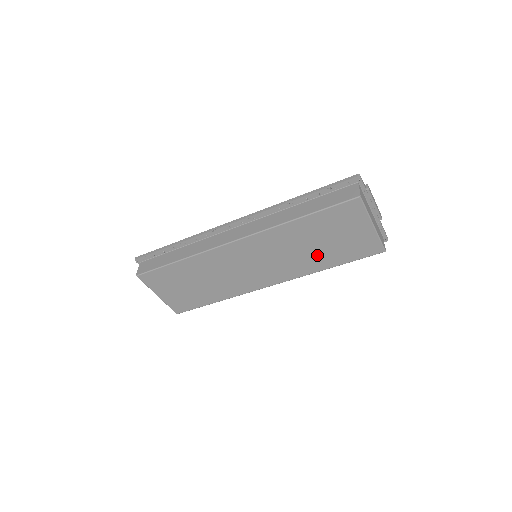
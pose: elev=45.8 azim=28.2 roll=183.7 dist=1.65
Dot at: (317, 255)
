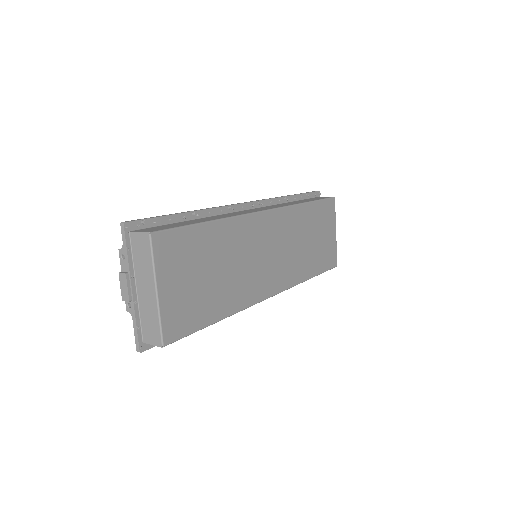
Dot at: (308, 256)
